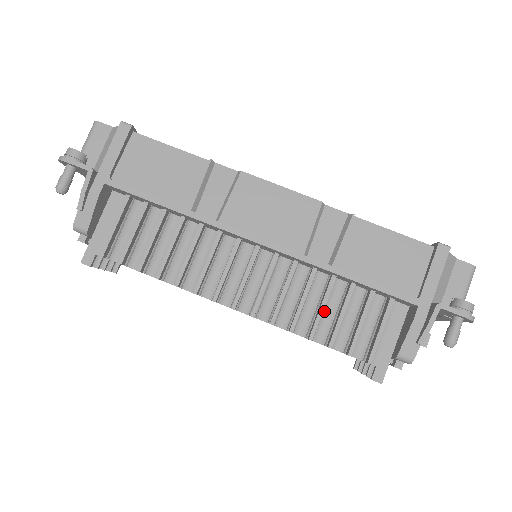
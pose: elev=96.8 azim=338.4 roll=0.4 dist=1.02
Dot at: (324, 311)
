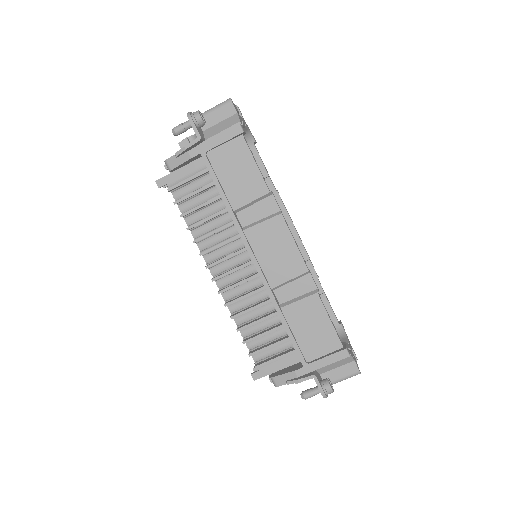
Dot at: (259, 322)
